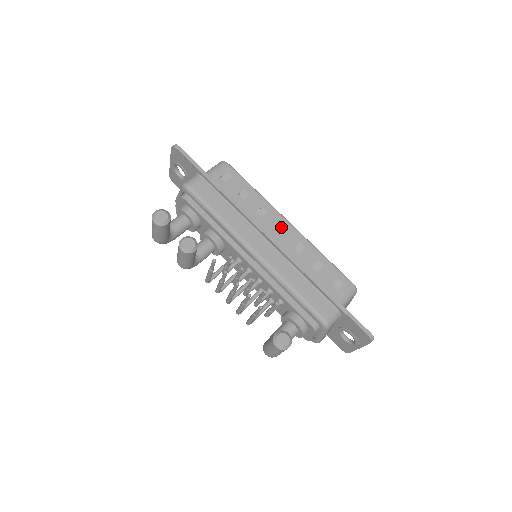
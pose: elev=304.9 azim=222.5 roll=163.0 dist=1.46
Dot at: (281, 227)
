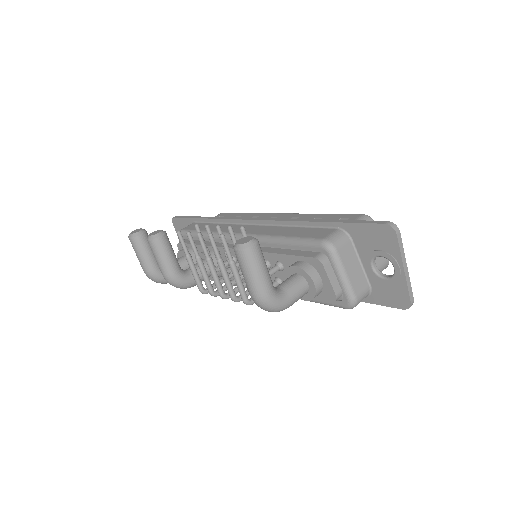
Dot at: occluded
